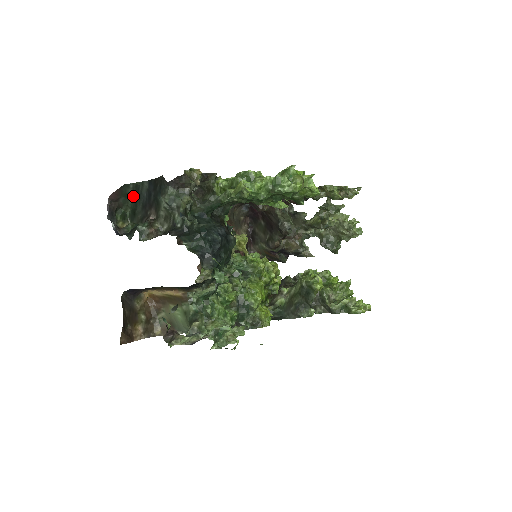
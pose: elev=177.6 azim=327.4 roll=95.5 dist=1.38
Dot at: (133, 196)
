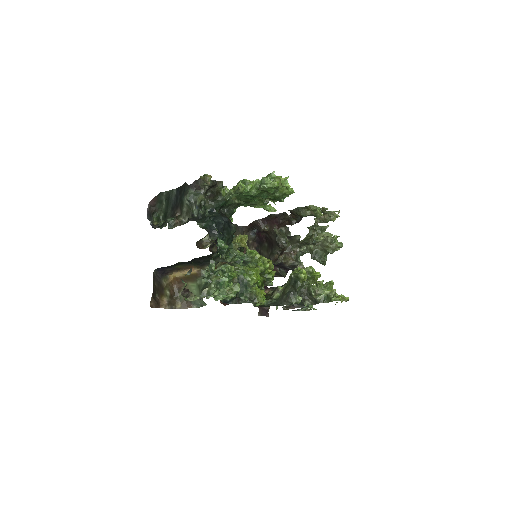
Dot at: (166, 202)
